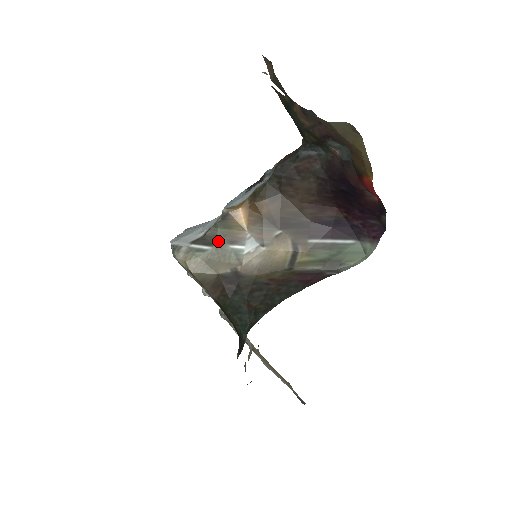
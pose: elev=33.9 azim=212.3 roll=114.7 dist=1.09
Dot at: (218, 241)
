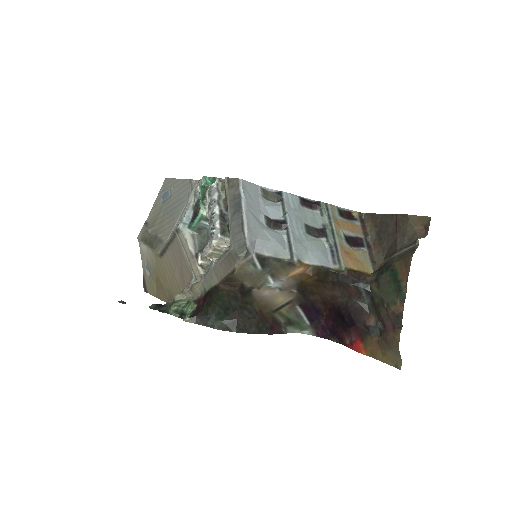
Dot at: (269, 269)
